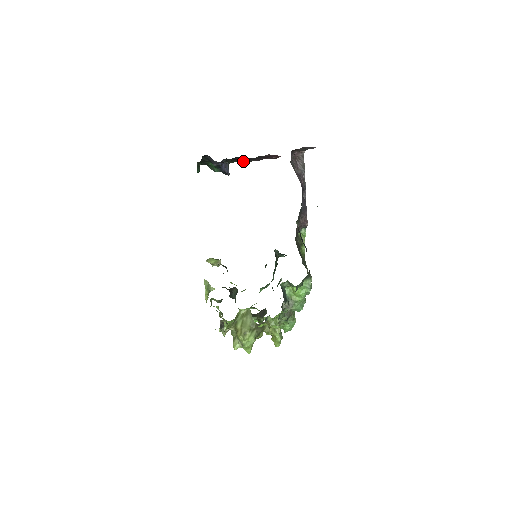
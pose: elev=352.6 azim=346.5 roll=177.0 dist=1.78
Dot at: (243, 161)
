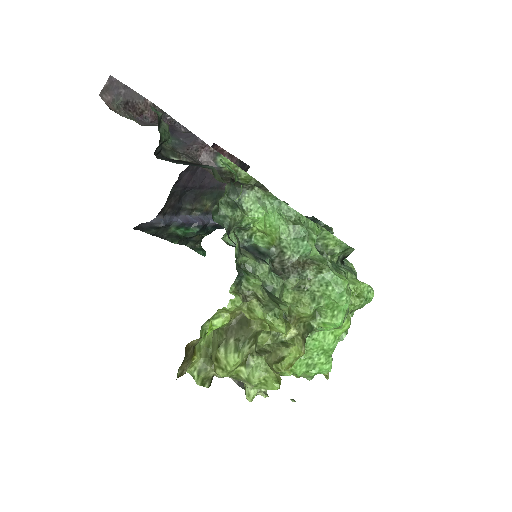
Dot at: occluded
